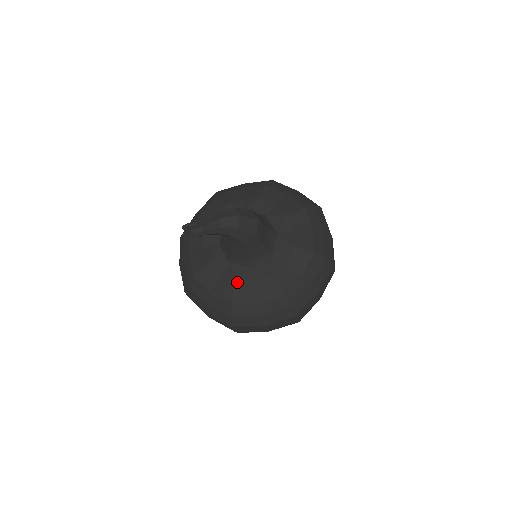
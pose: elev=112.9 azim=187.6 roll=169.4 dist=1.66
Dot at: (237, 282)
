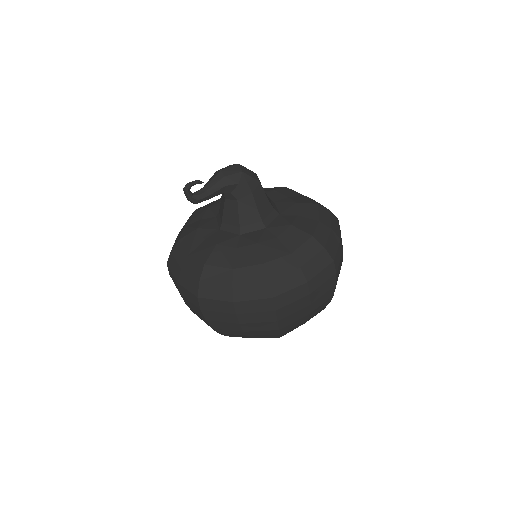
Dot at: (258, 242)
